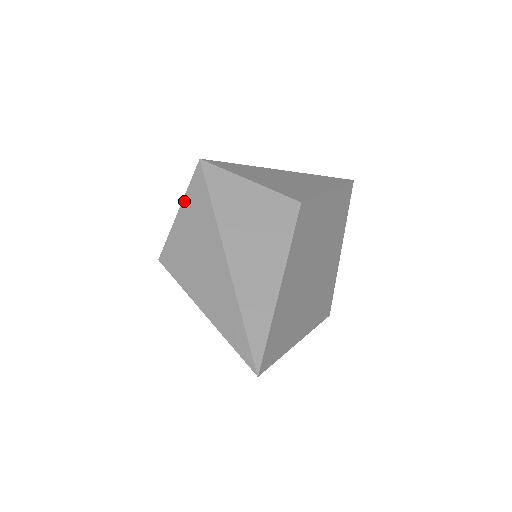
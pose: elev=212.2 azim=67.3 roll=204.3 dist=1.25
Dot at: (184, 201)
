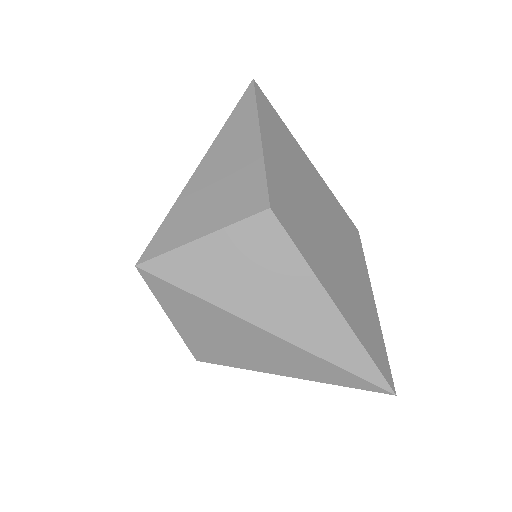
Dot at: (164, 308)
